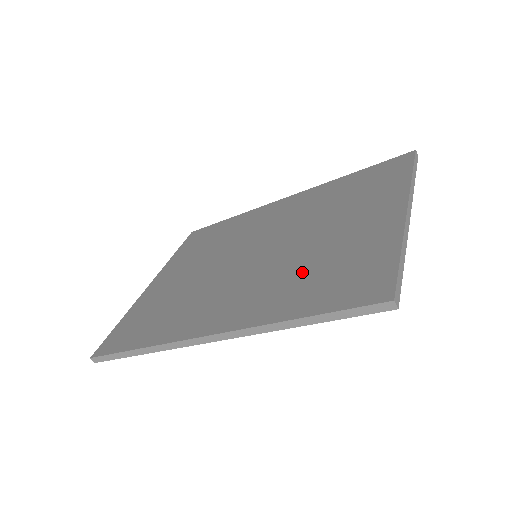
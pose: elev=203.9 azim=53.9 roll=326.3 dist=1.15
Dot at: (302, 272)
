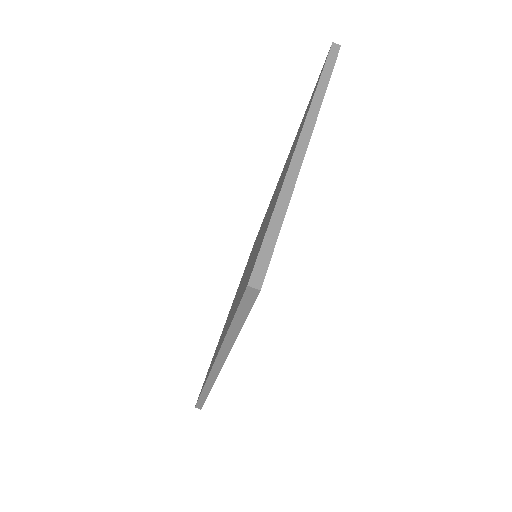
Dot at: (249, 268)
